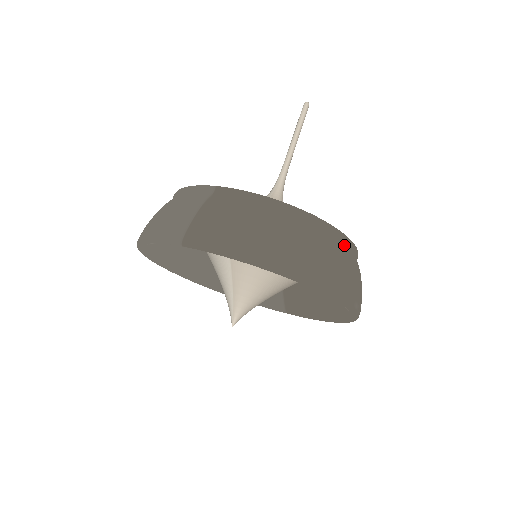
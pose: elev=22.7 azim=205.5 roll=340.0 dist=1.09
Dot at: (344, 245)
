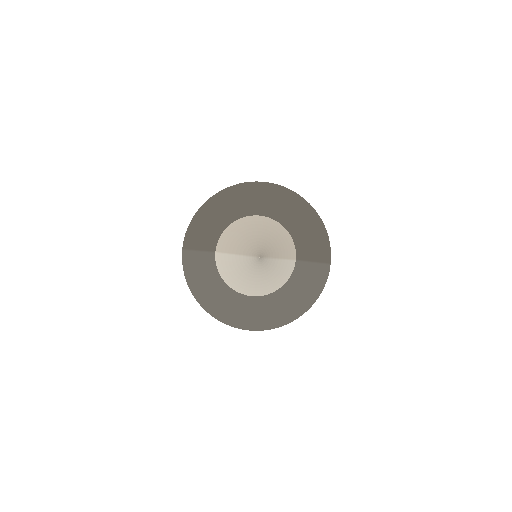
Dot at: occluded
